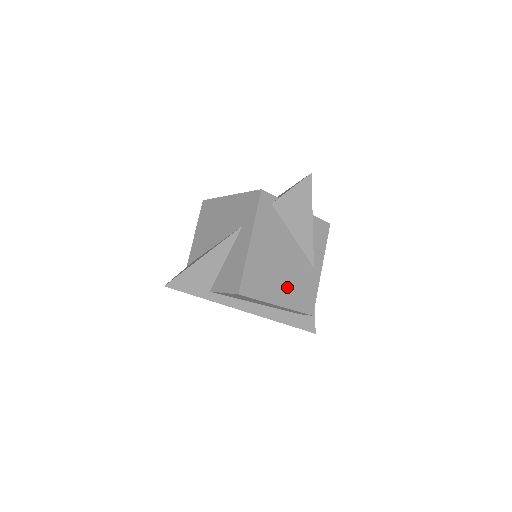
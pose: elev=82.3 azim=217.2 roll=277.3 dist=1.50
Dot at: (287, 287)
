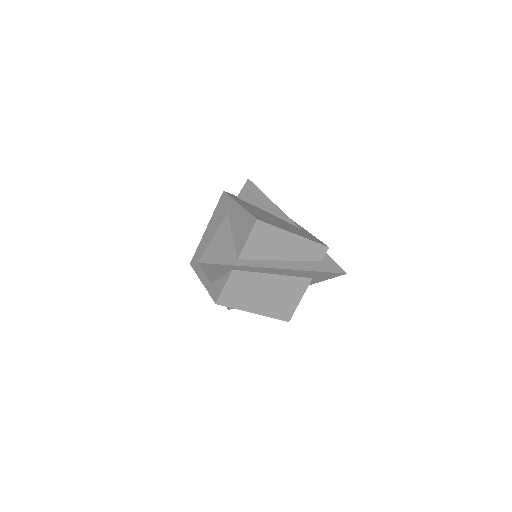
Dot at: (291, 229)
